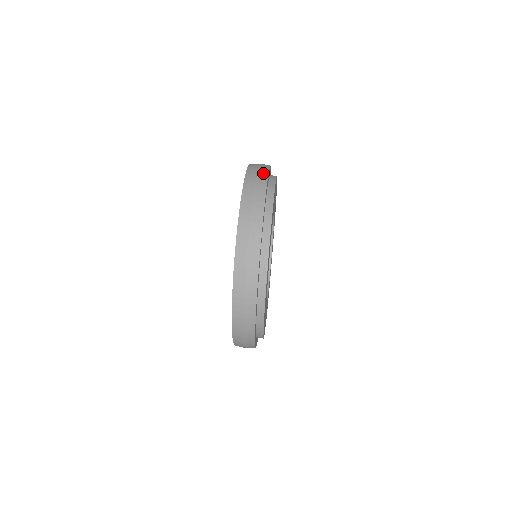
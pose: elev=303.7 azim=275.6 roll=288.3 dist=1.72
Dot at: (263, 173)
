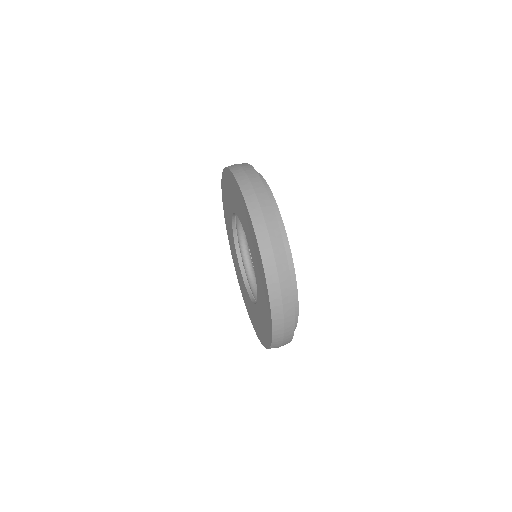
Dot at: occluded
